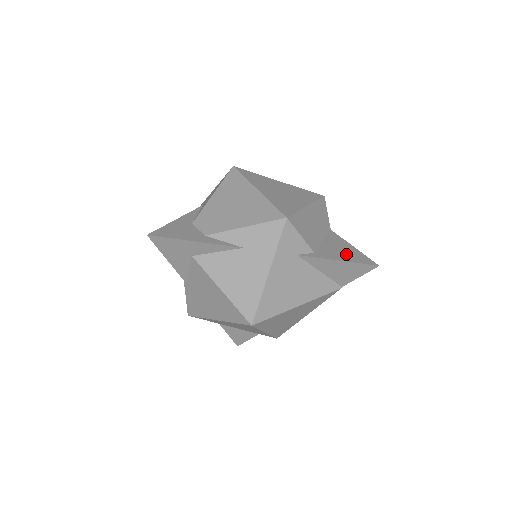
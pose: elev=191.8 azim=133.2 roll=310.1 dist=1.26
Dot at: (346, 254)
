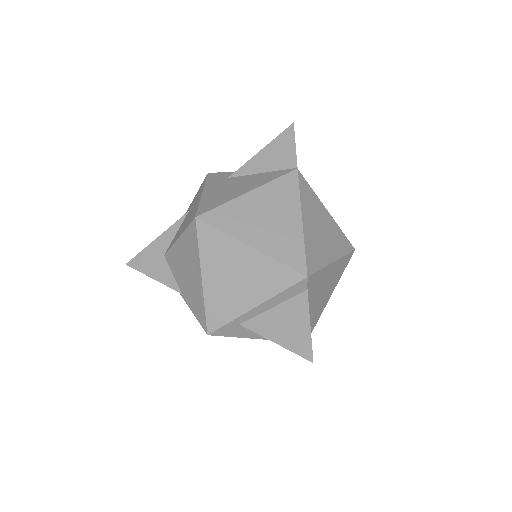
Dot at: occluded
